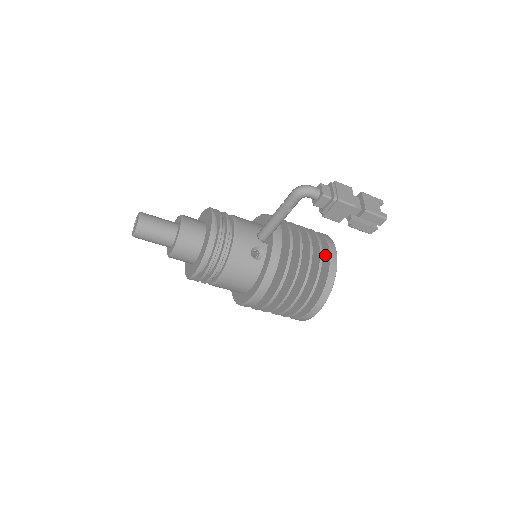
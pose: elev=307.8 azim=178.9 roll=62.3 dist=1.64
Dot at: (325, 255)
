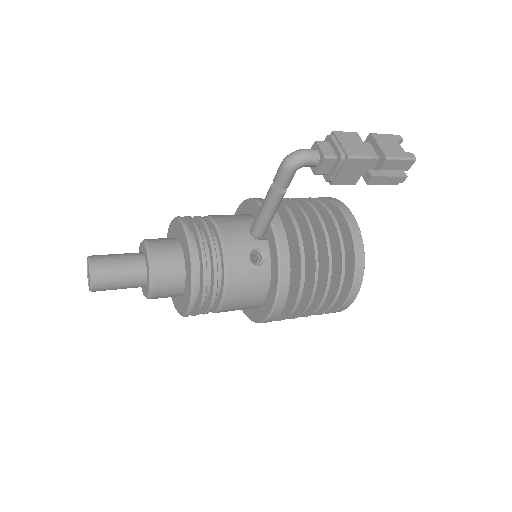
Dot at: (342, 226)
